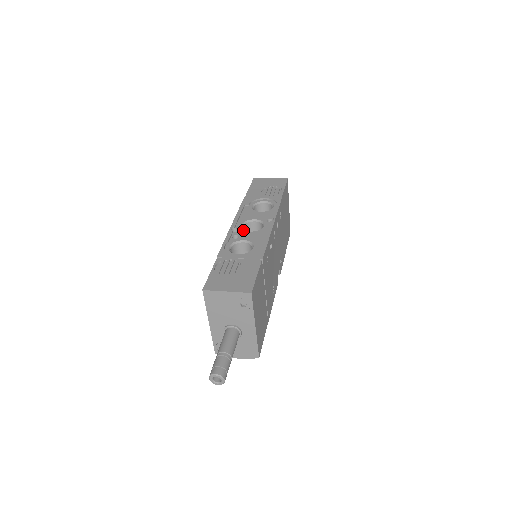
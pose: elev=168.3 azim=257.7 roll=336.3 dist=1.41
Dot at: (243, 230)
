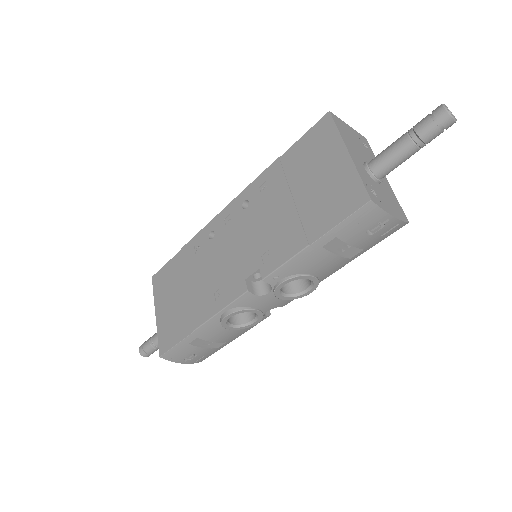
Dot at: occluded
